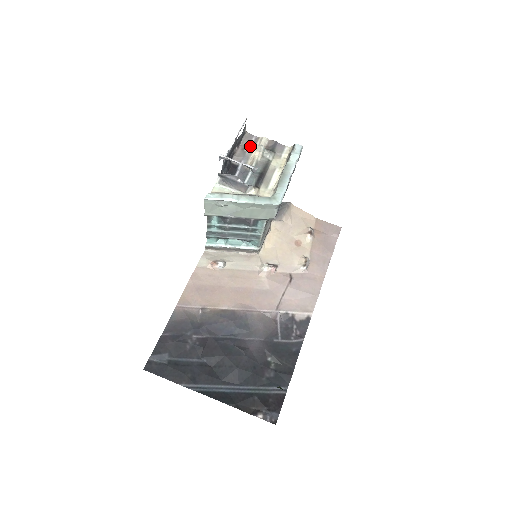
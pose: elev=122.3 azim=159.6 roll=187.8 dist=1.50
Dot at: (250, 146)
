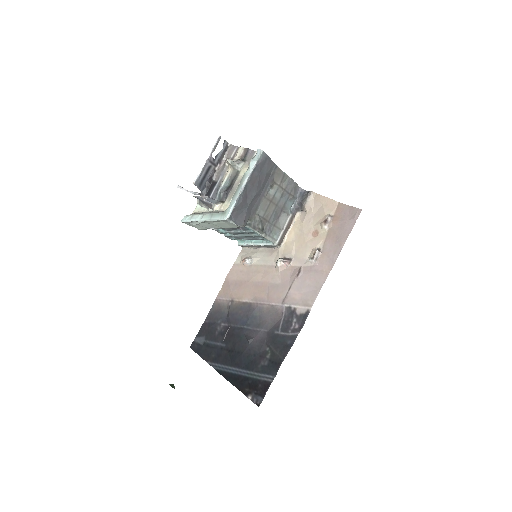
Dot at: occluded
